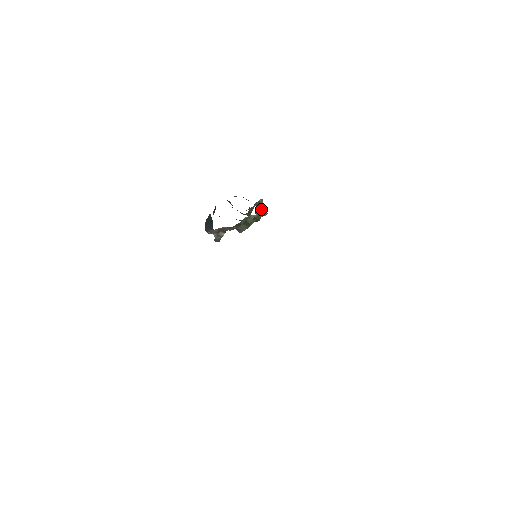
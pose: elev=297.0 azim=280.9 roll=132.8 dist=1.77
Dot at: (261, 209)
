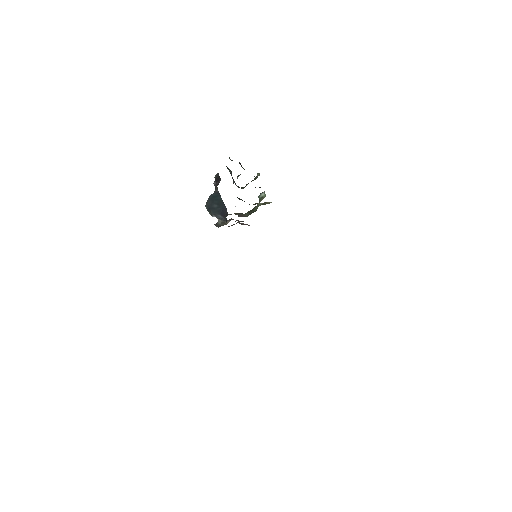
Dot at: (264, 192)
